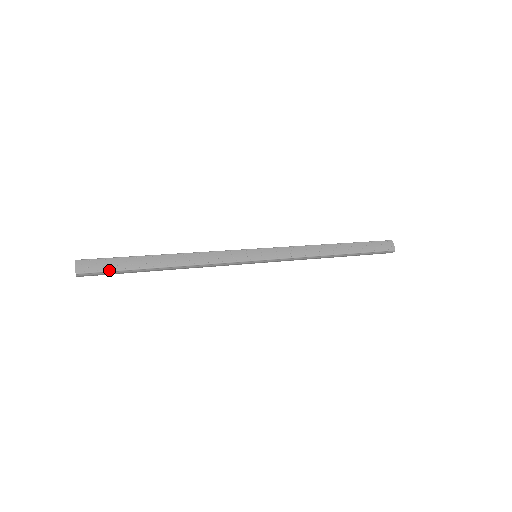
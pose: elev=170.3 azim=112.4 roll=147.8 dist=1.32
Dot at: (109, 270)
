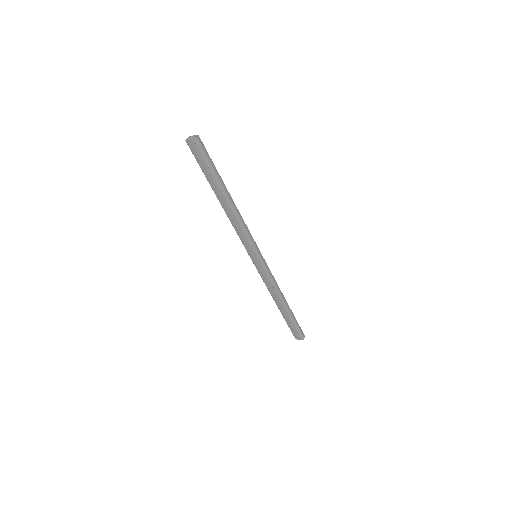
Dot at: (210, 158)
